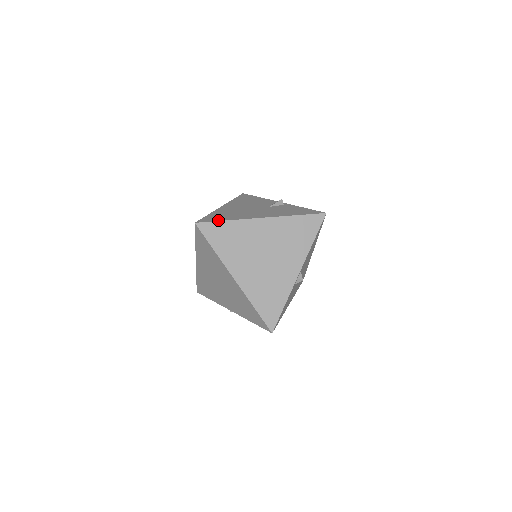
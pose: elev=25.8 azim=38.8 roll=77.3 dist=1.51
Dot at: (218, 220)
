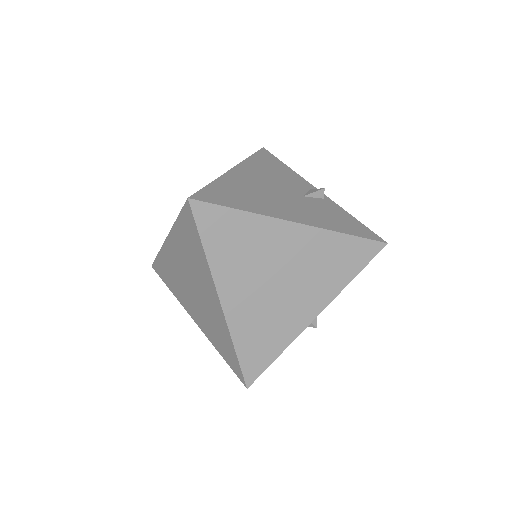
Dot at: (227, 204)
